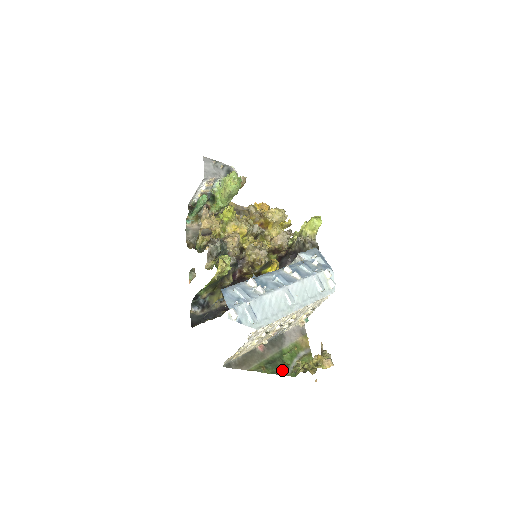
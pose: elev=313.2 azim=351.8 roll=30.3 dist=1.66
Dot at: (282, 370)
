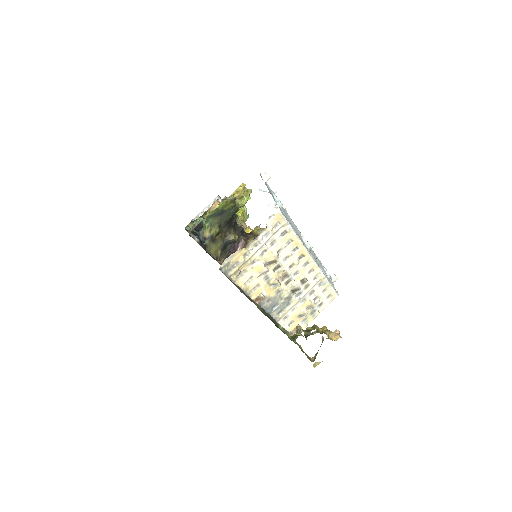
Dot at: occluded
